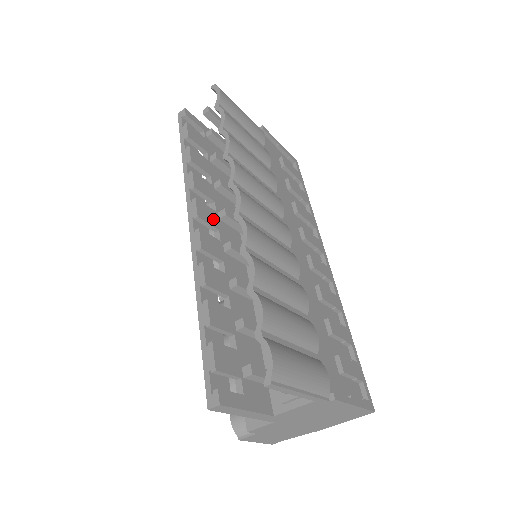
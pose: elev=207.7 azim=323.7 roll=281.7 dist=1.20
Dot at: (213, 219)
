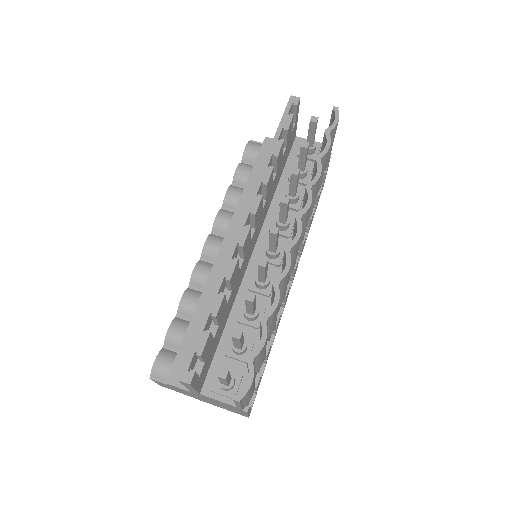
Dot at: (258, 217)
